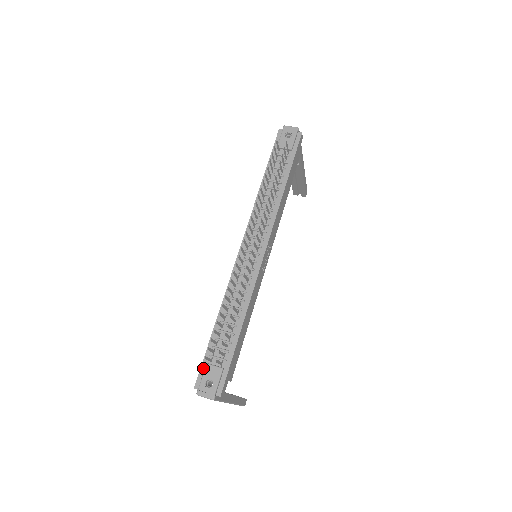
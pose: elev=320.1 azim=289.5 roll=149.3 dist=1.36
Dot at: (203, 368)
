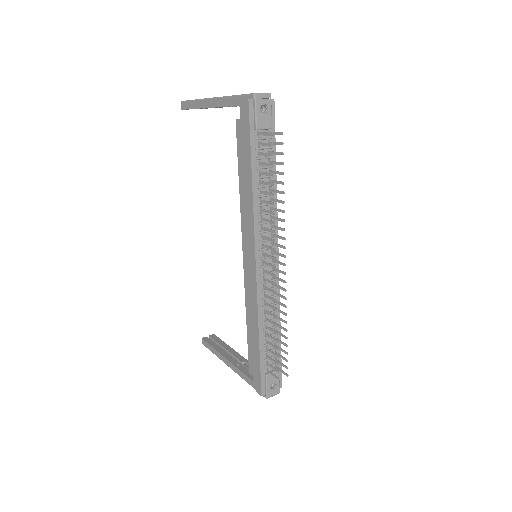
Dot at: (263, 379)
